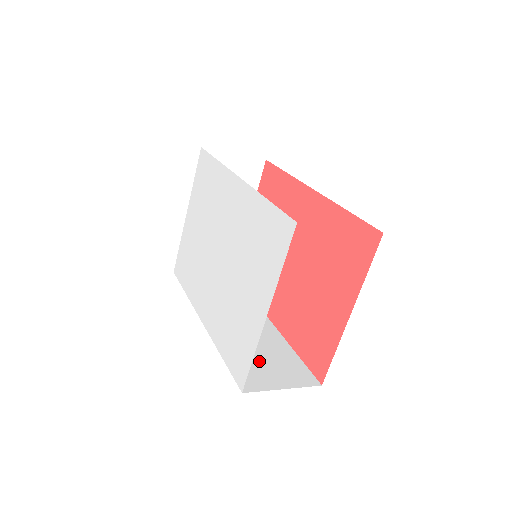
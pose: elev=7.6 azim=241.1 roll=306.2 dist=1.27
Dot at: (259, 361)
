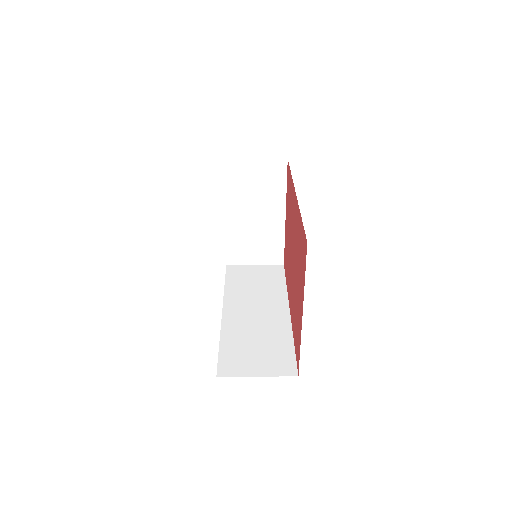
Dot at: (251, 350)
